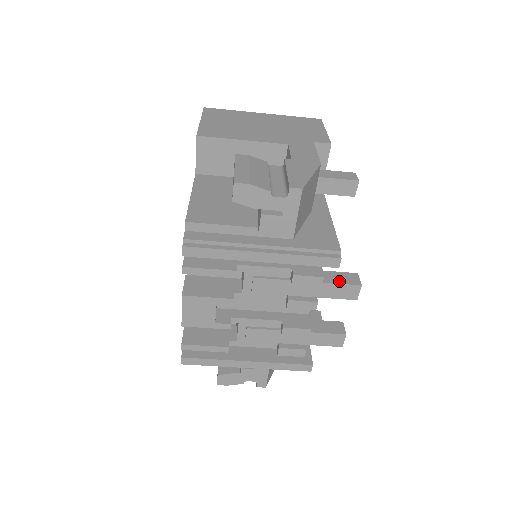
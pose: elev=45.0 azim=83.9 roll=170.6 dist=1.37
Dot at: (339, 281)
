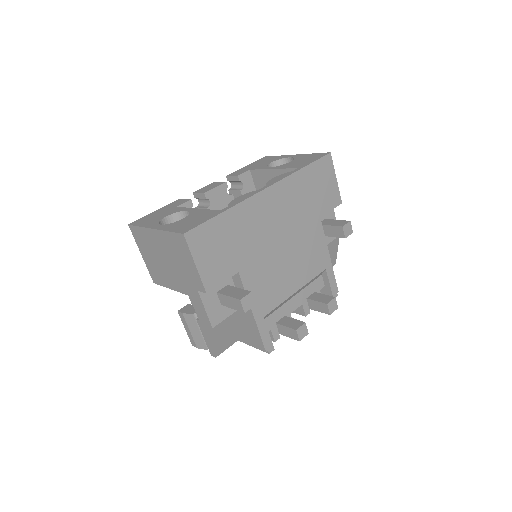
Dot at: (287, 335)
